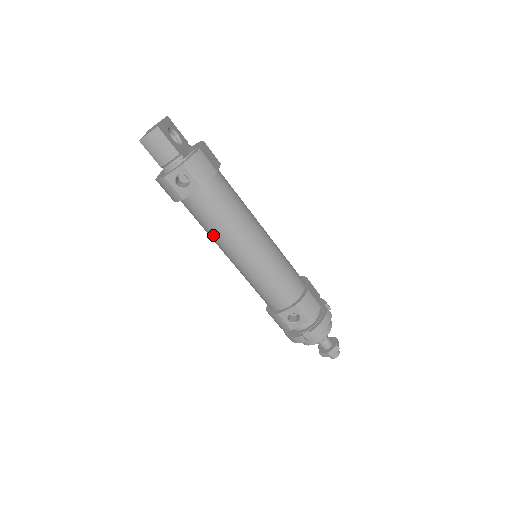
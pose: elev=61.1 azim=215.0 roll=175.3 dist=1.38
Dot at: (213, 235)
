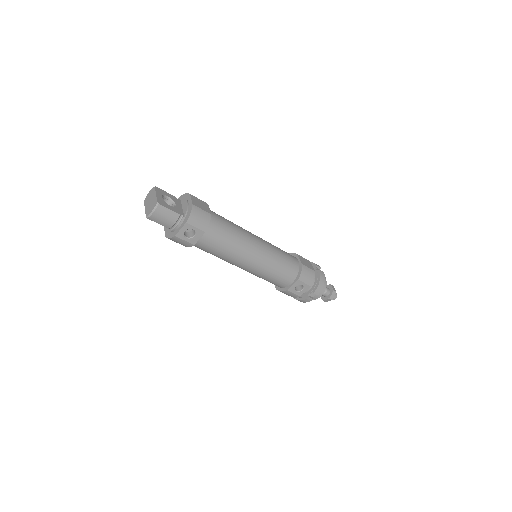
Dot at: (222, 258)
